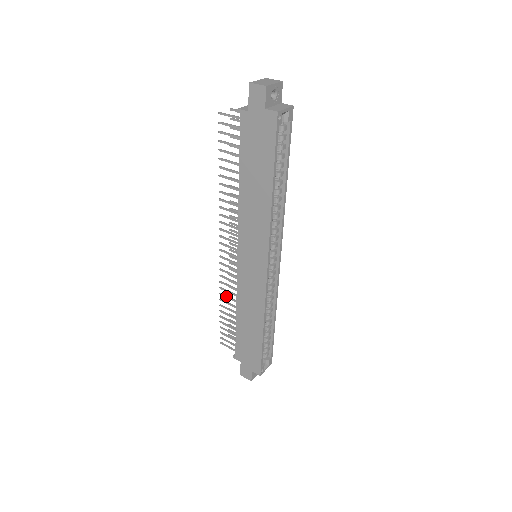
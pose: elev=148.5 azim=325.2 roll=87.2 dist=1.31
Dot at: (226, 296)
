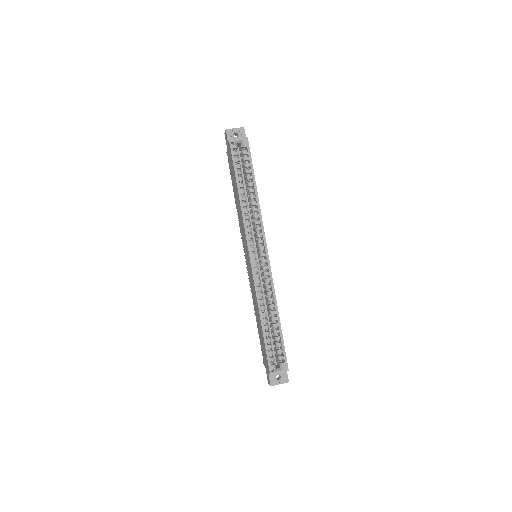
Dot at: occluded
